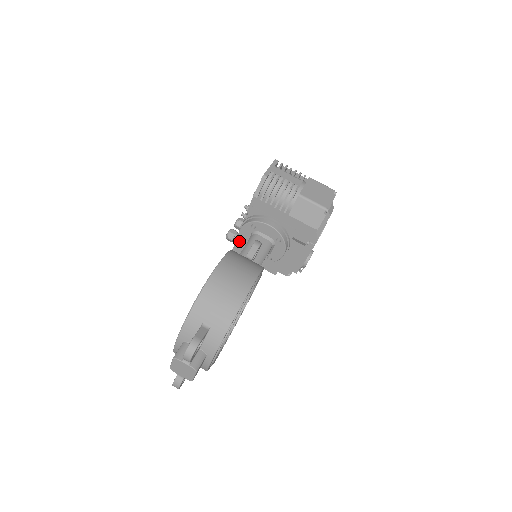
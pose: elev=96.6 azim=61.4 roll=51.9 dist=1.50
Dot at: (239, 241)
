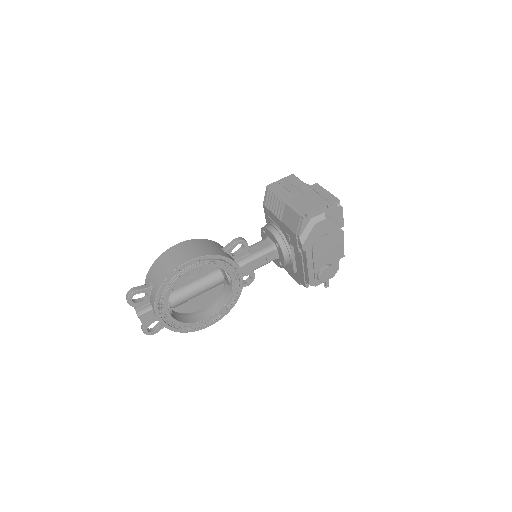
Dot at: occluded
